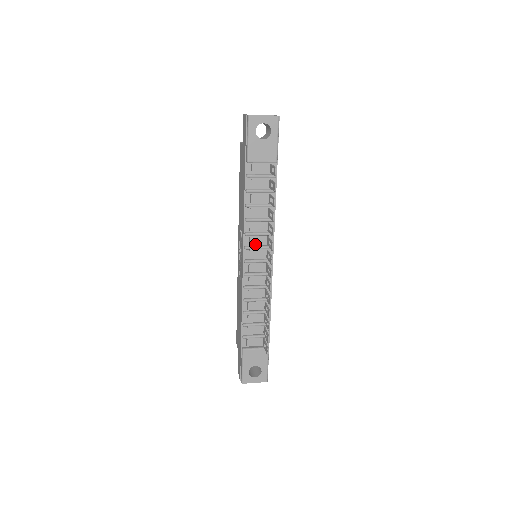
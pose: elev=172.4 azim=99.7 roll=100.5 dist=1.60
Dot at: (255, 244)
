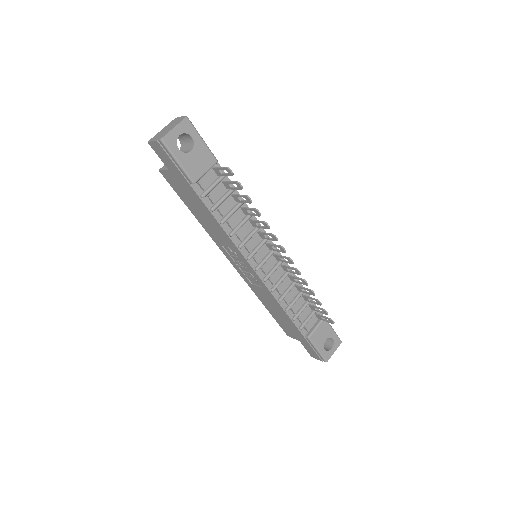
Dot at: (253, 248)
